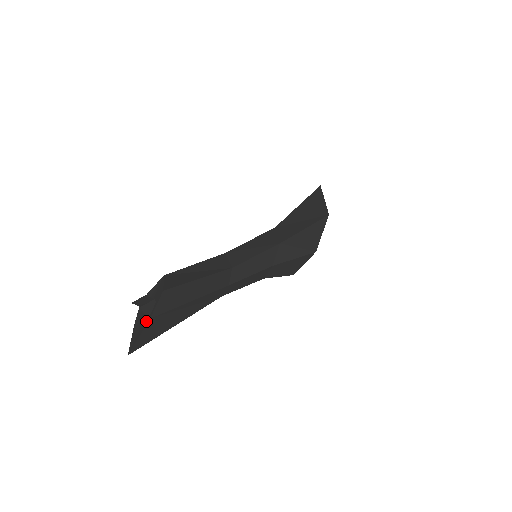
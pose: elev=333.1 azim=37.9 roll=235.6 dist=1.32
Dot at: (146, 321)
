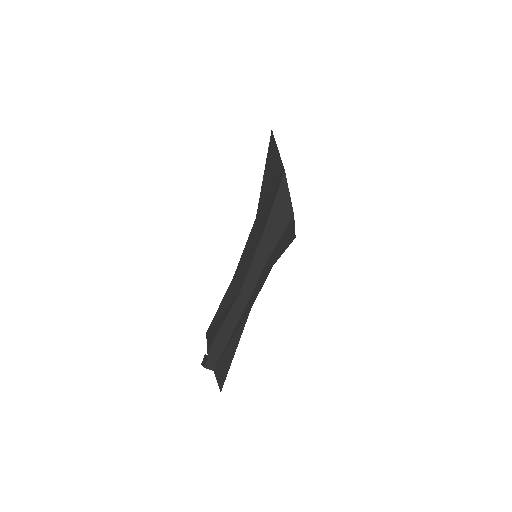
Dot at: (214, 371)
